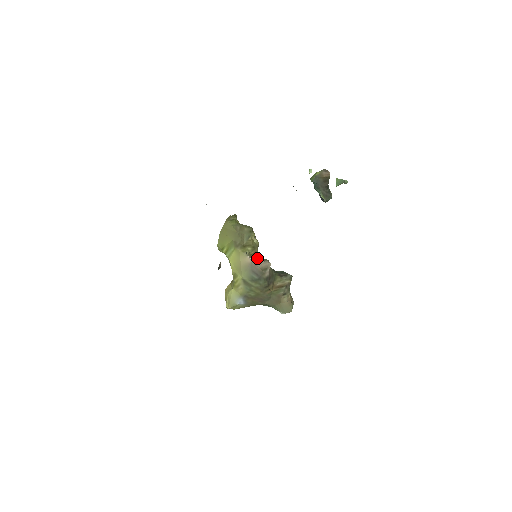
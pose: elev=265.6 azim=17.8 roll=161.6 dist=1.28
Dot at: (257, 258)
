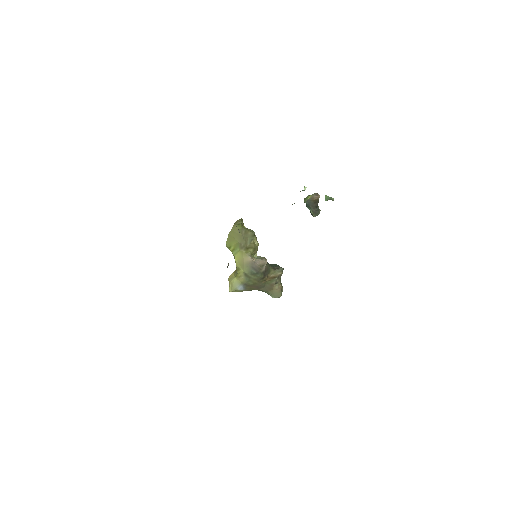
Dot at: (257, 256)
